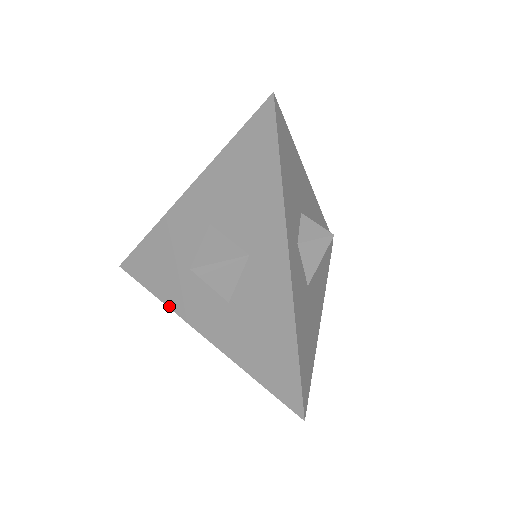
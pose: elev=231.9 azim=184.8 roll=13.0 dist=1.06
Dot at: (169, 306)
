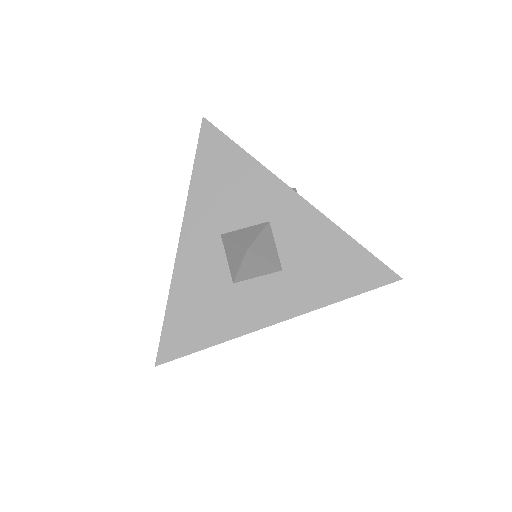
Dot at: (235, 336)
